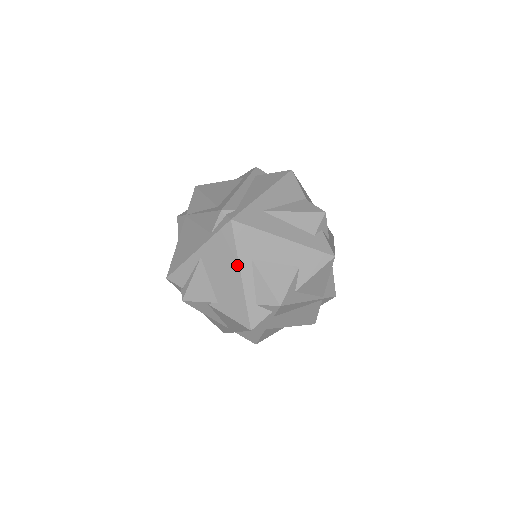
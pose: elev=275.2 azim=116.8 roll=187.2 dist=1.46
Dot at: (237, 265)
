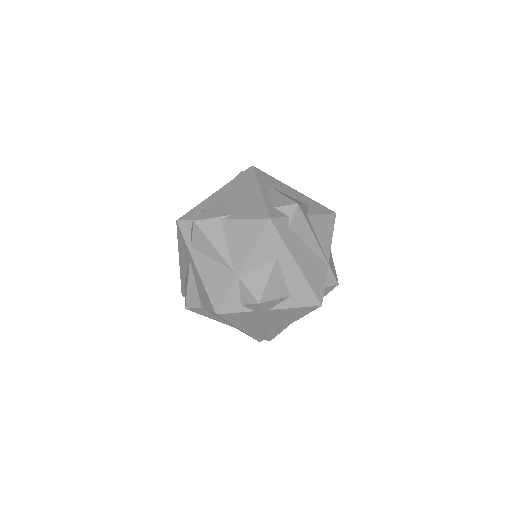
Dot at: (256, 185)
